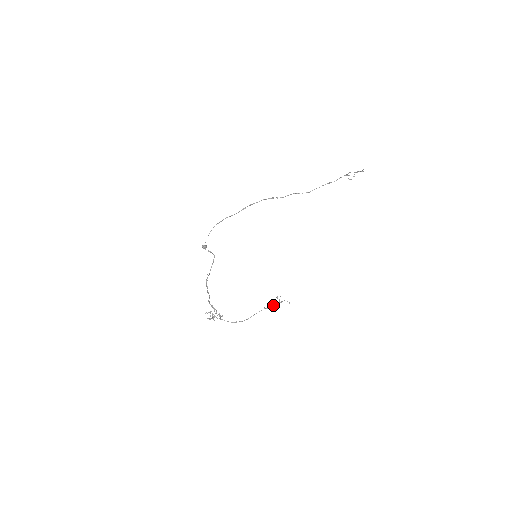
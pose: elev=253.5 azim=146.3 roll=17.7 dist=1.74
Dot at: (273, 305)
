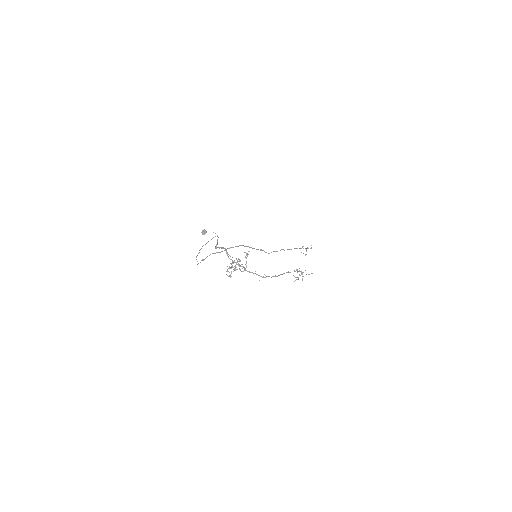
Dot at: occluded
